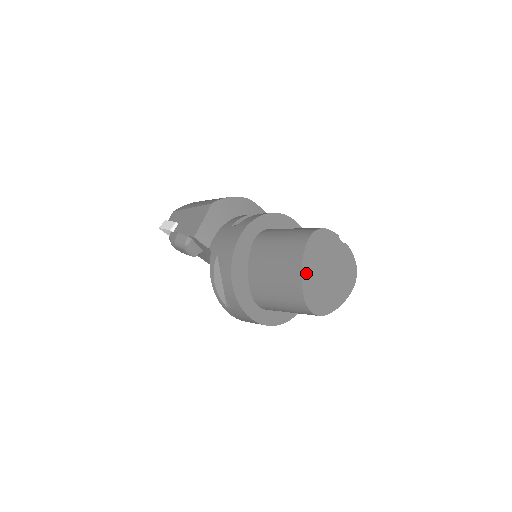
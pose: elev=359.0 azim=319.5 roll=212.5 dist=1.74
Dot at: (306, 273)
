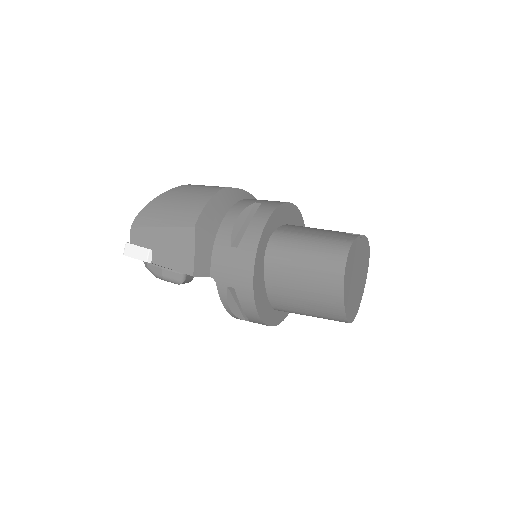
Dot at: (346, 299)
